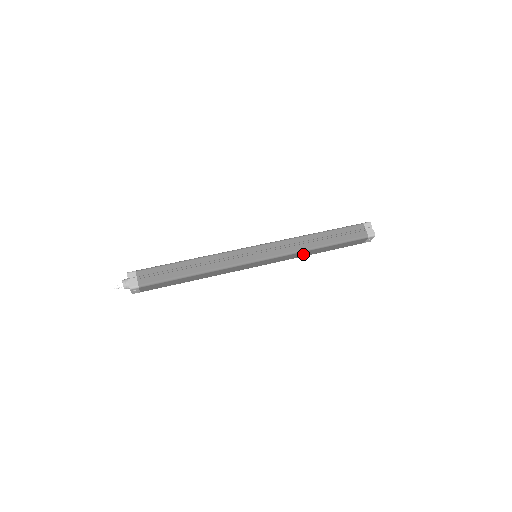
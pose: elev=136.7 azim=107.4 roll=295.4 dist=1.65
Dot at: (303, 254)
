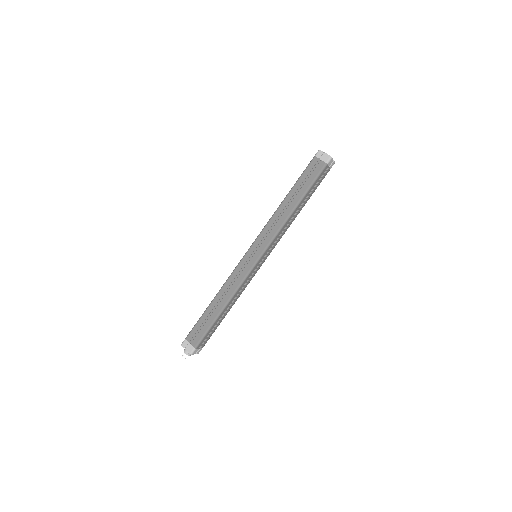
Dot at: occluded
